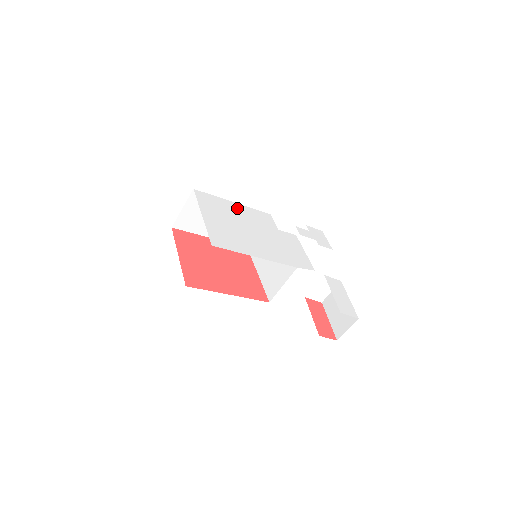
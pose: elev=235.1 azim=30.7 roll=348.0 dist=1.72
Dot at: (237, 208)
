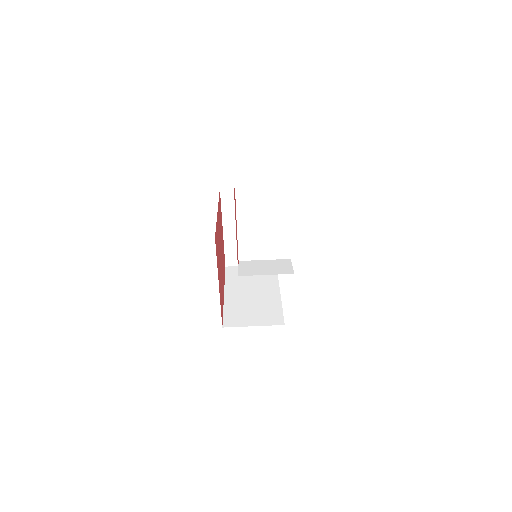
Dot at: occluded
